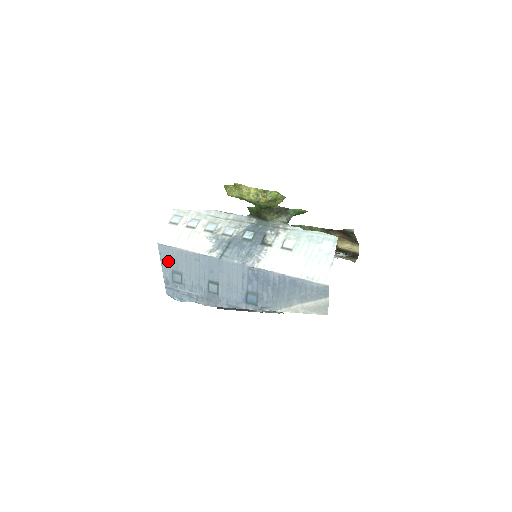
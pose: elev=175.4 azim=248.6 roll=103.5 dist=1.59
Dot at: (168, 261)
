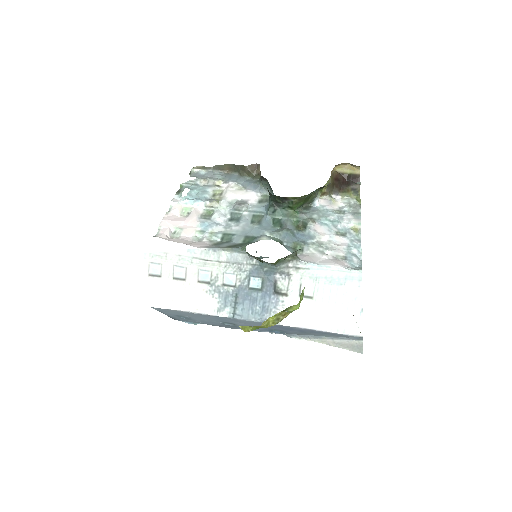
Dot at: (169, 313)
